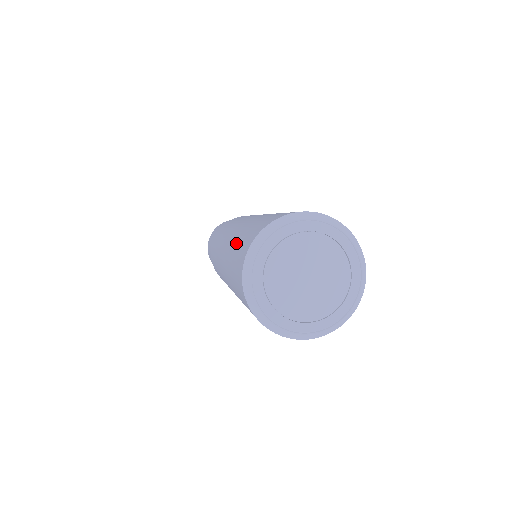
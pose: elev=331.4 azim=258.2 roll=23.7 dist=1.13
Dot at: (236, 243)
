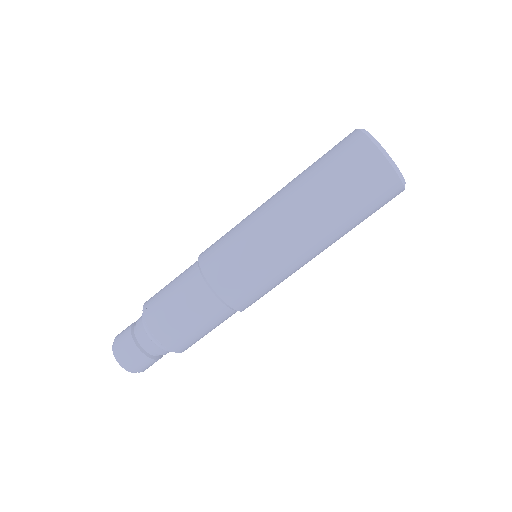
Dot at: (319, 166)
